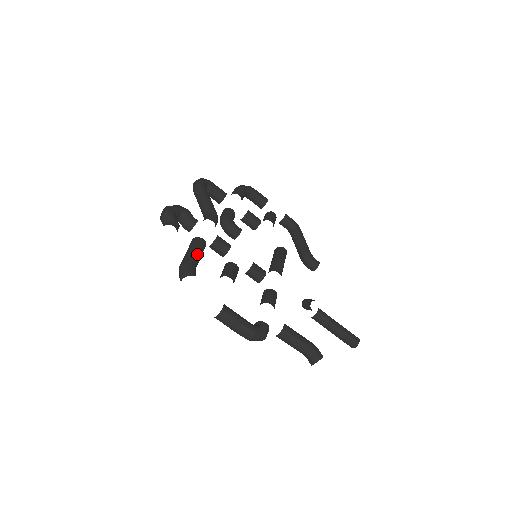
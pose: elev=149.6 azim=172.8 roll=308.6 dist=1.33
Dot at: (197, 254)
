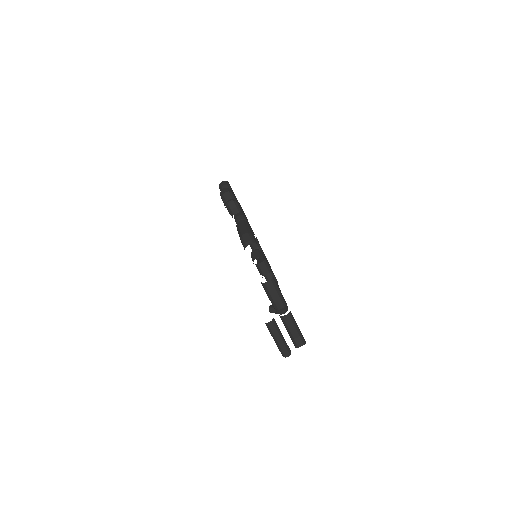
Dot at: (251, 231)
